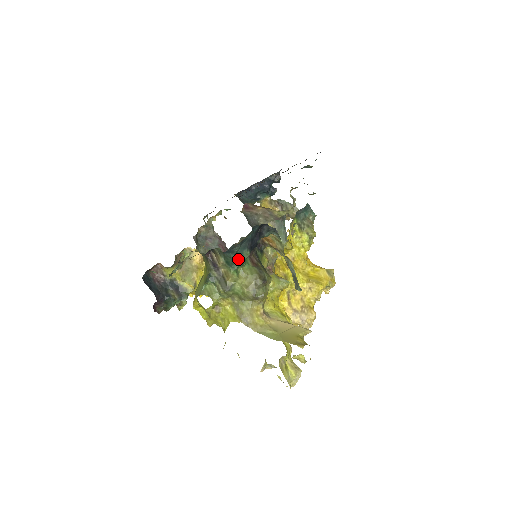
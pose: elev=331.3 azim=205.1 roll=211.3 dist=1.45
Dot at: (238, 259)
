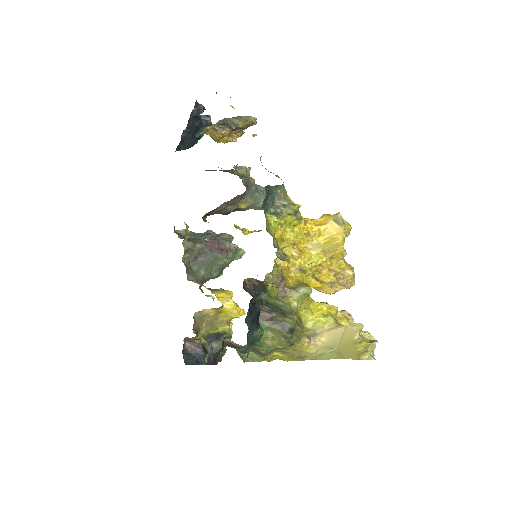
Dot at: (254, 341)
